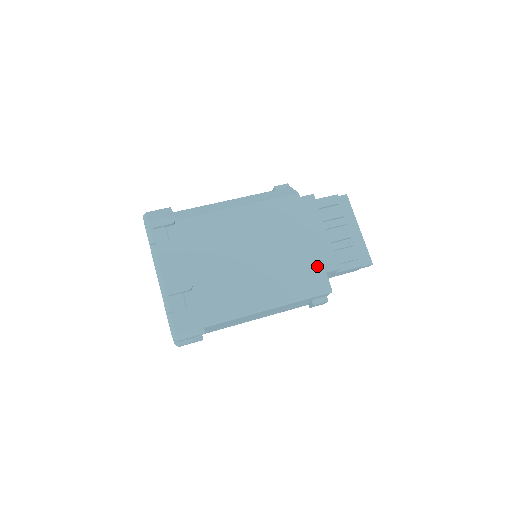
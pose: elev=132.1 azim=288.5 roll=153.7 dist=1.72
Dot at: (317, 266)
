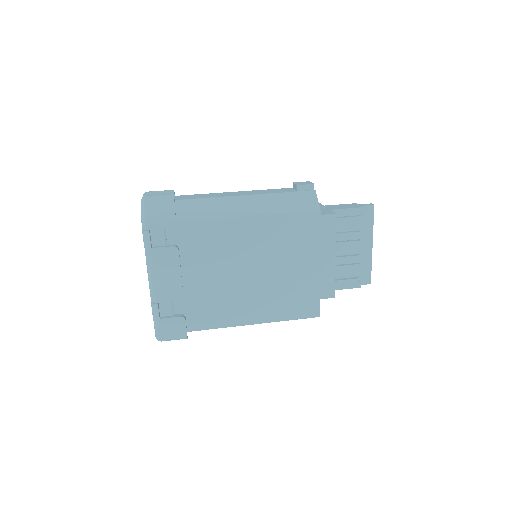
Dot at: (313, 292)
